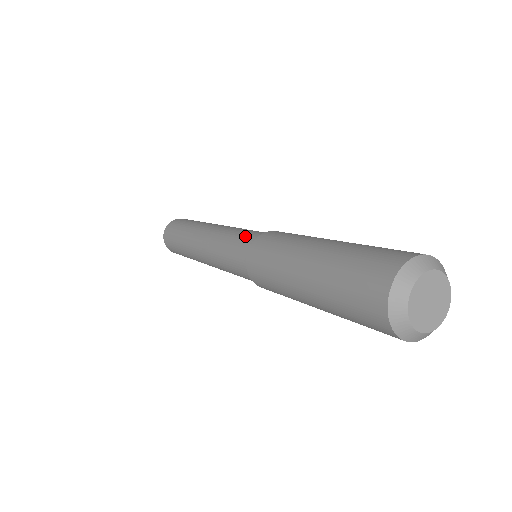
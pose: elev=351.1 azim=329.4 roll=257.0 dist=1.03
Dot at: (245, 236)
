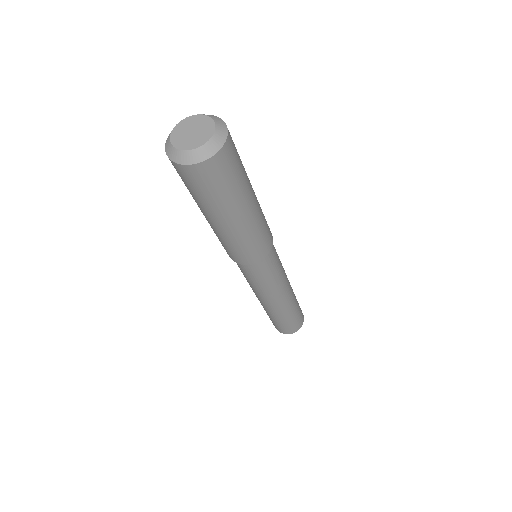
Dot at: occluded
